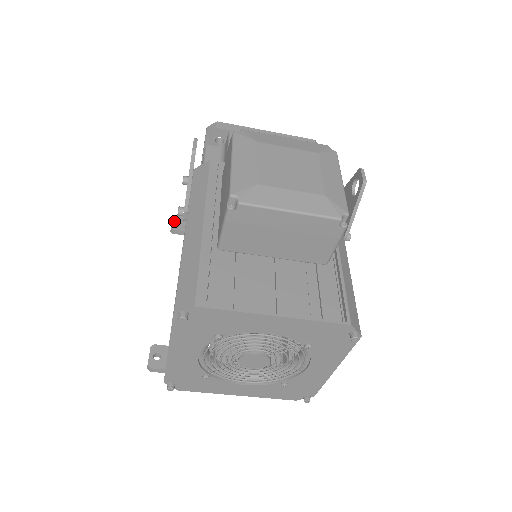
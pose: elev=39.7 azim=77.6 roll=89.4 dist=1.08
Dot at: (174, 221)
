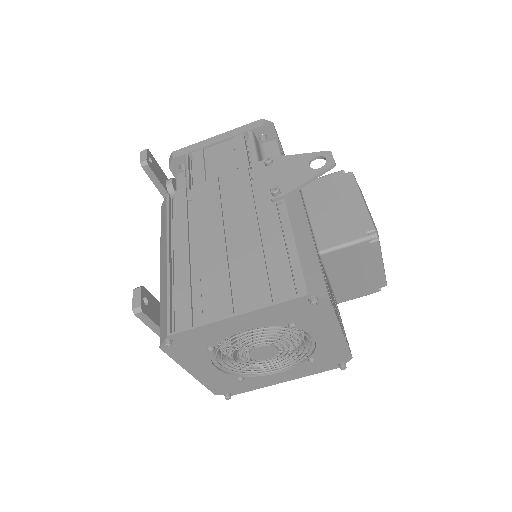
Dot at: (148, 155)
